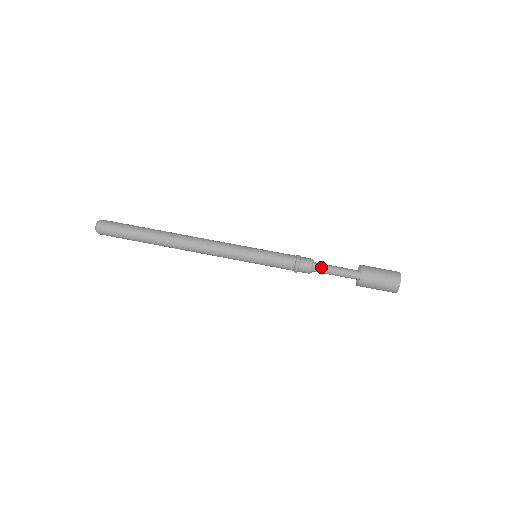
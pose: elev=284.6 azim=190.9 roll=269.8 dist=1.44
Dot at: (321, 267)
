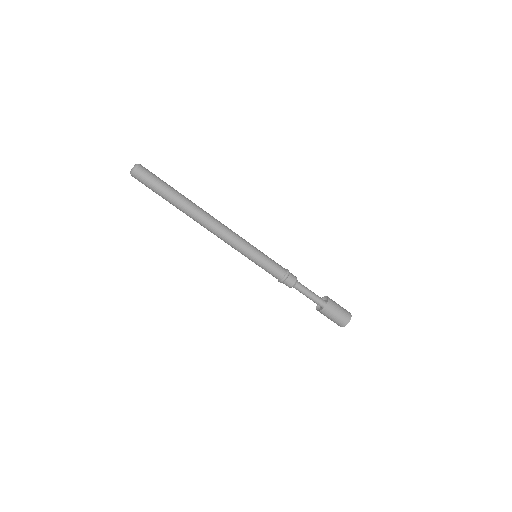
Dot at: (299, 288)
